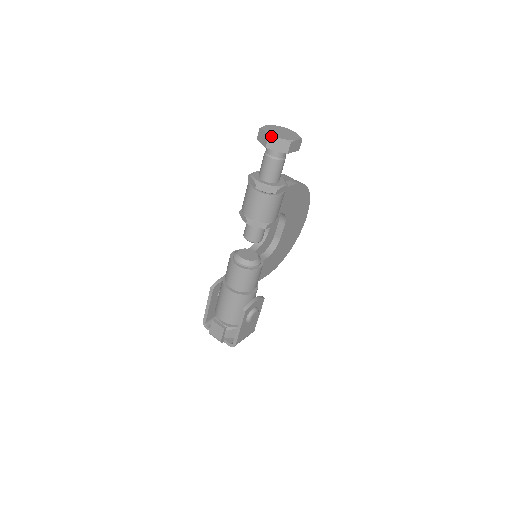
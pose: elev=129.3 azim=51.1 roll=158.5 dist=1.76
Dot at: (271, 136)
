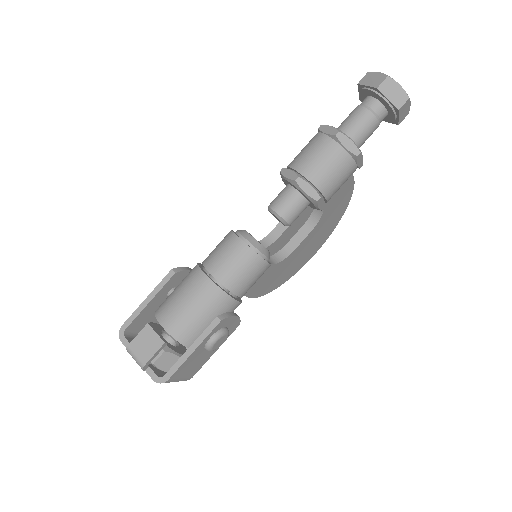
Dot at: occluded
